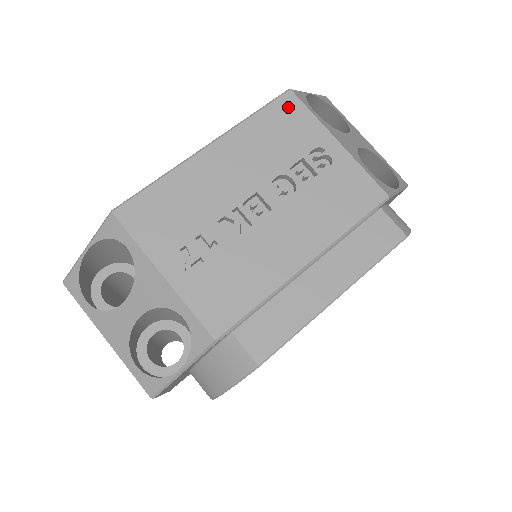
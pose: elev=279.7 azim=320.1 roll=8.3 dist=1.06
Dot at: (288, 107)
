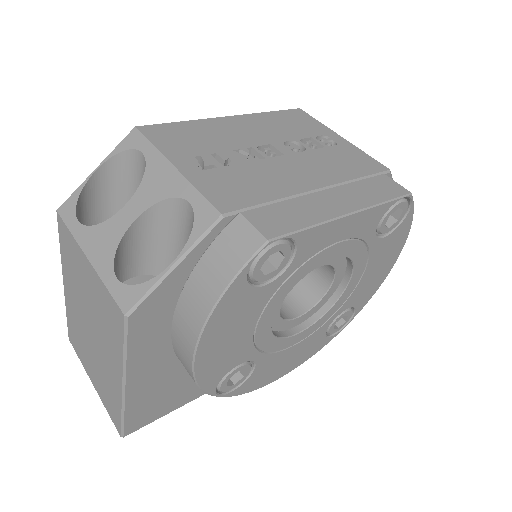
Dot at: (298, 114)
